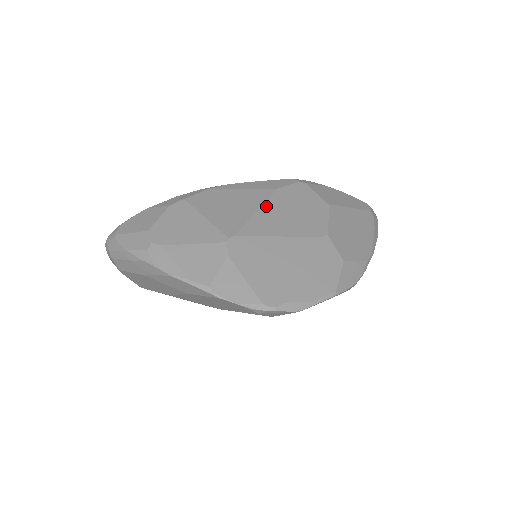
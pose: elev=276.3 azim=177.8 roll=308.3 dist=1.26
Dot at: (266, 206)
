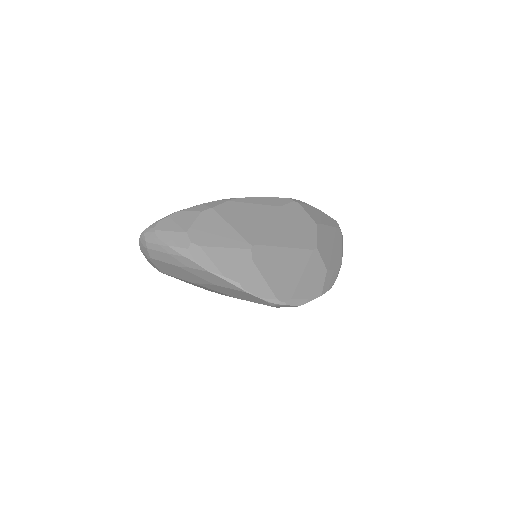
Dot at: (274, 221)
